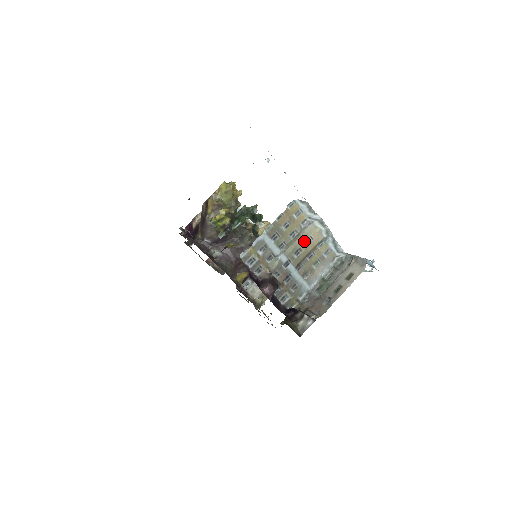
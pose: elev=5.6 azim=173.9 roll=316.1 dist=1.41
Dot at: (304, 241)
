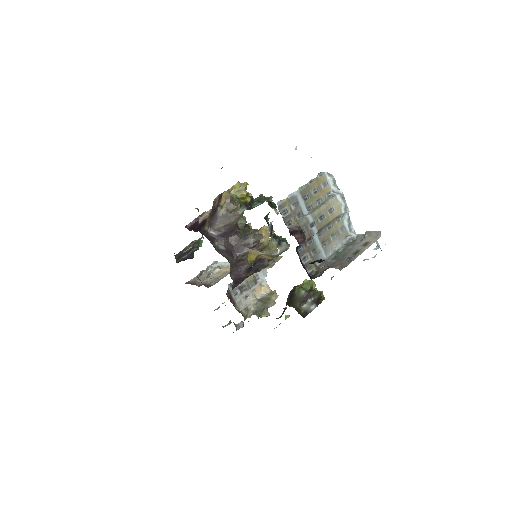
Dot at: (327, 210)
